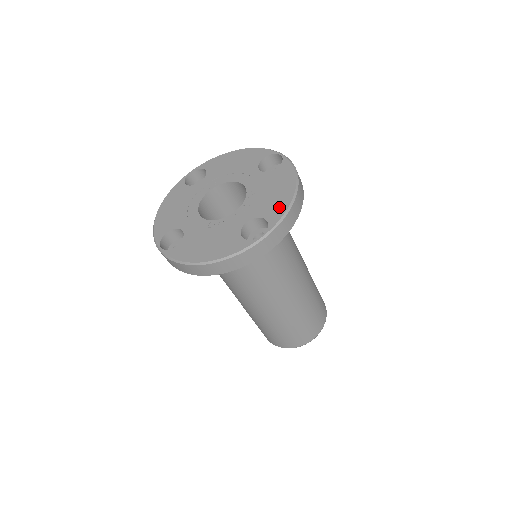
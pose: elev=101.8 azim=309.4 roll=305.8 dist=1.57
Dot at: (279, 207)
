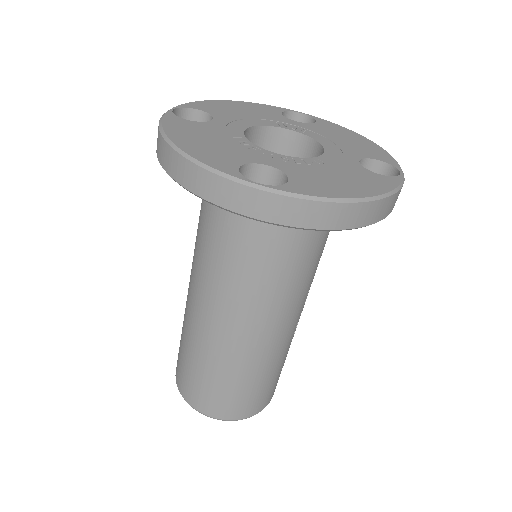
Dot at: (320, 188)
